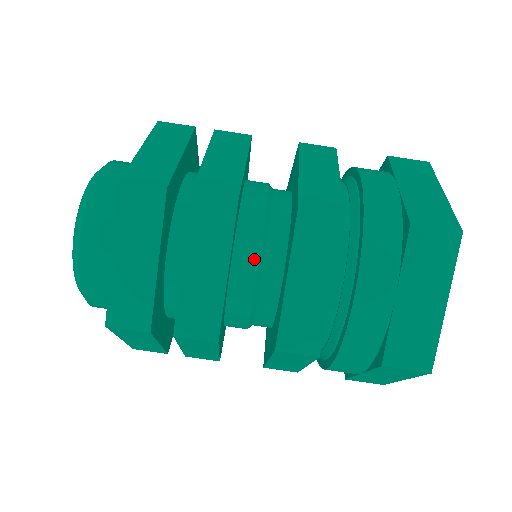
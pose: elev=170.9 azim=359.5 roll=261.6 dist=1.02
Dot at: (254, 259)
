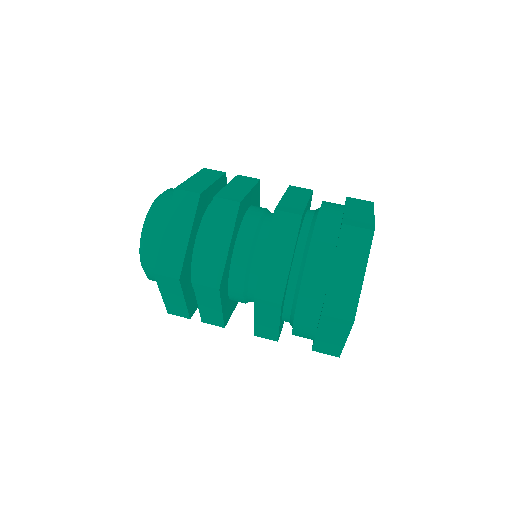
Dot at: (249, 245)
